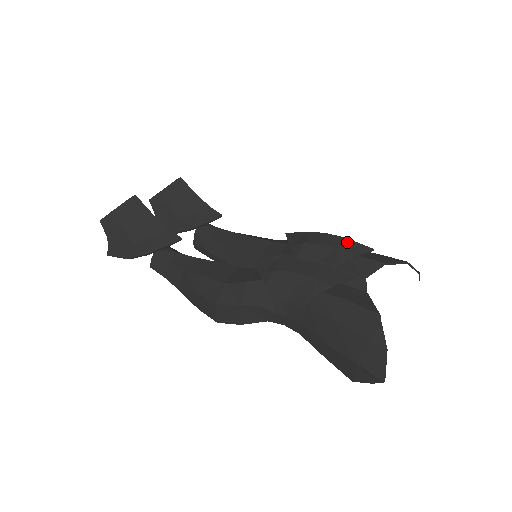
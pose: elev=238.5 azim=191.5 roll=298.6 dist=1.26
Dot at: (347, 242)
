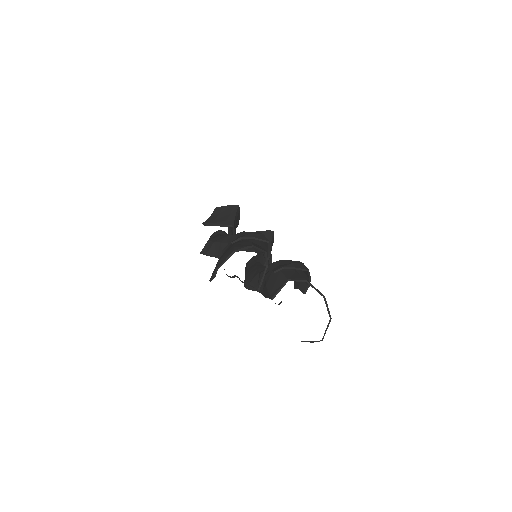
Dot at: (301, 264)
